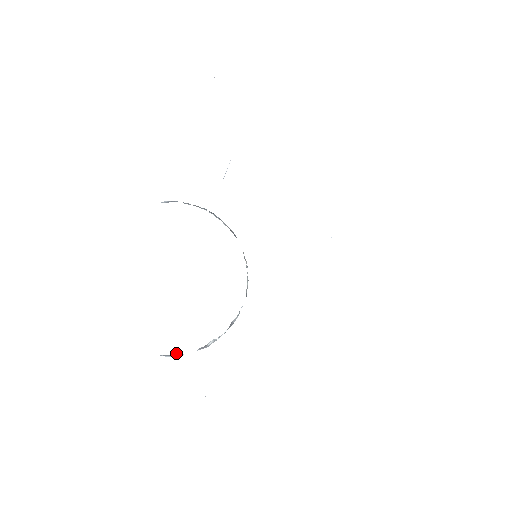
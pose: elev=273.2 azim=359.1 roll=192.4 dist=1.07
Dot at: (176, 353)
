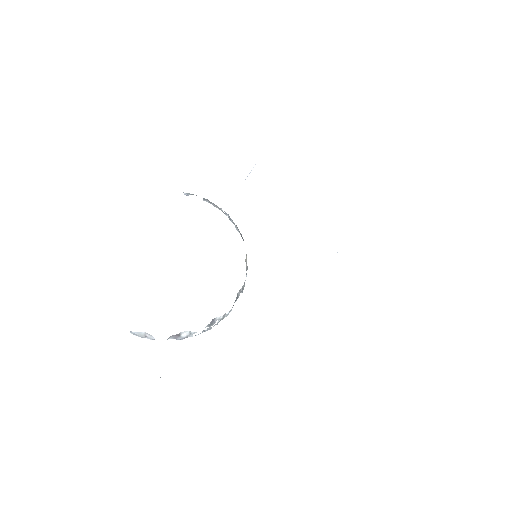
Dot at: occluded
